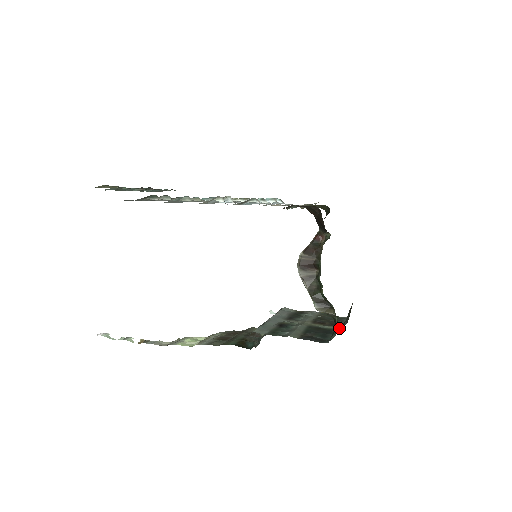
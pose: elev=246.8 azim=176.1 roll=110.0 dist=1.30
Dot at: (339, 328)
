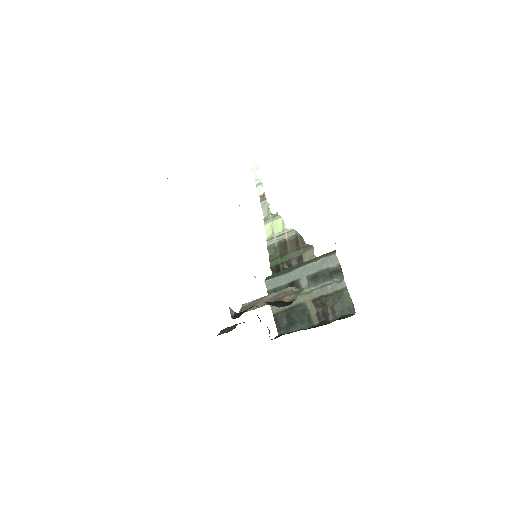
Dot at: (316, 323)
